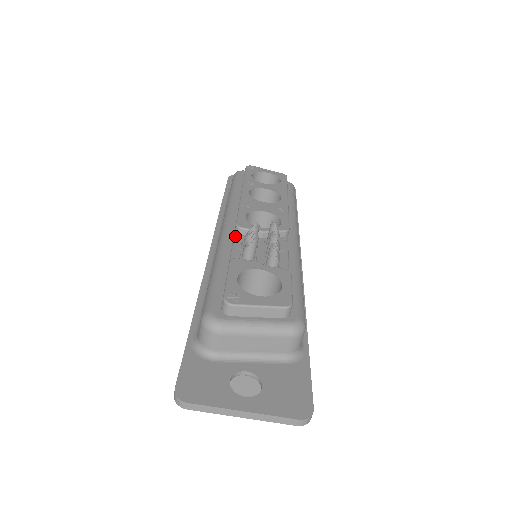
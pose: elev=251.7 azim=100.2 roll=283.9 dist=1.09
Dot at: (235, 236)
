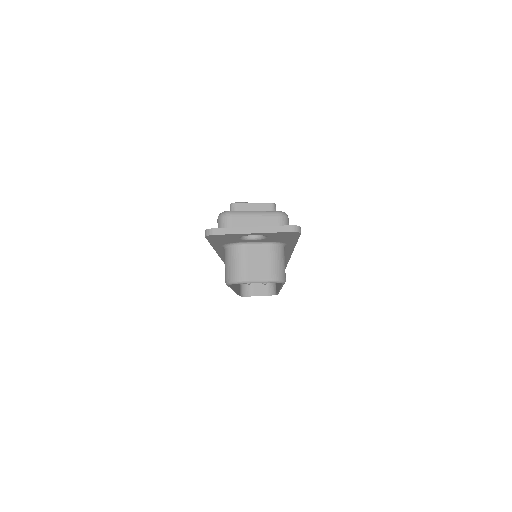
Dot at: occluded
